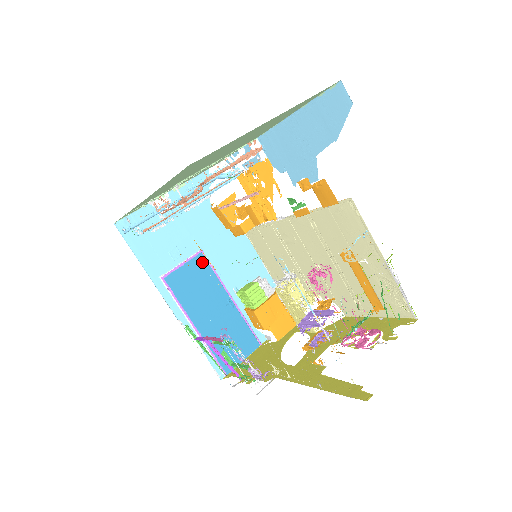
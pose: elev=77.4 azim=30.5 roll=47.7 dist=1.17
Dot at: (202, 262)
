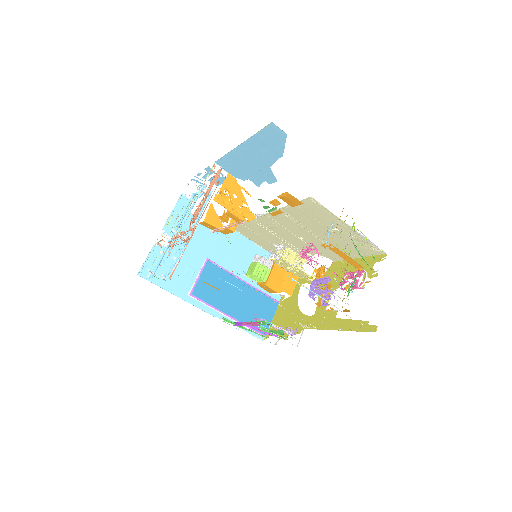
Dot at: (212, 267)
